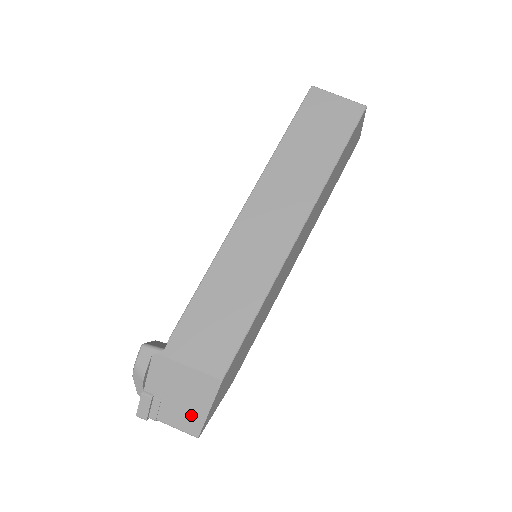
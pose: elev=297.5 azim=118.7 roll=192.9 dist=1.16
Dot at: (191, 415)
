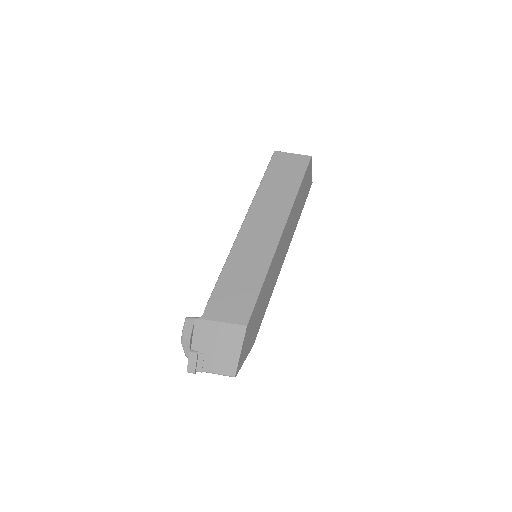
Dot at: (228, 359)
